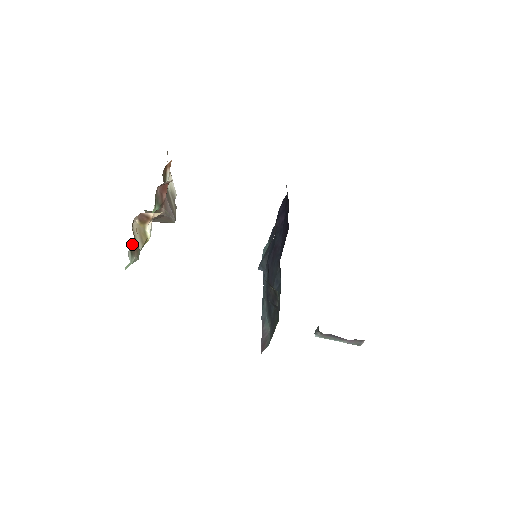
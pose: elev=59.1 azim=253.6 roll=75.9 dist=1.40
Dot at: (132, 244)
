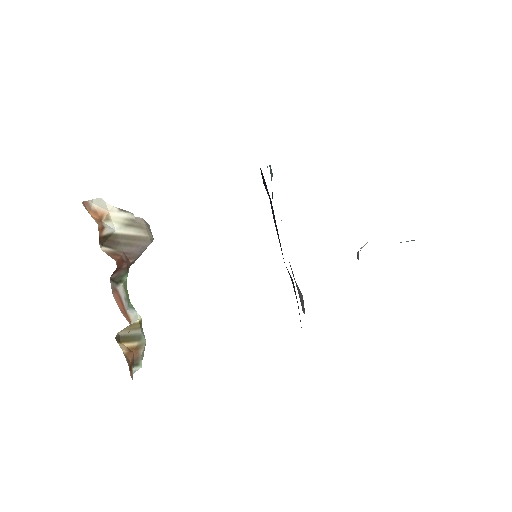
Dot at: (131, 366)
